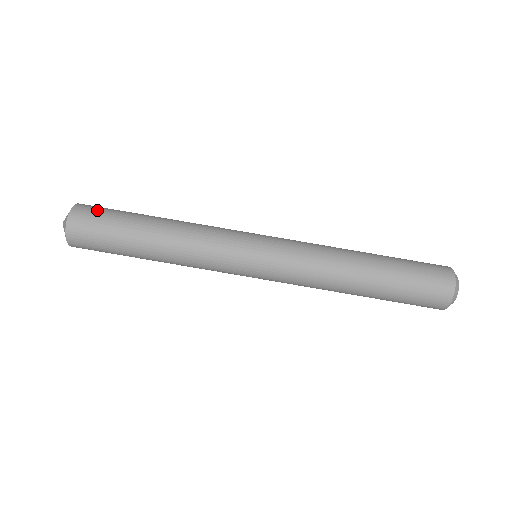
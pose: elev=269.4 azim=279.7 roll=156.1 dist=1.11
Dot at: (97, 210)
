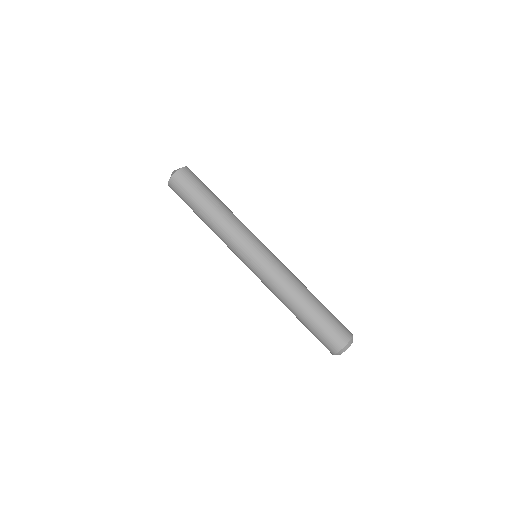
Dot at: (189, 179)
